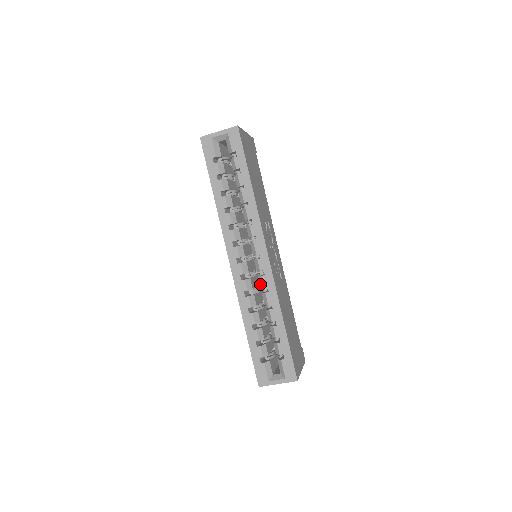
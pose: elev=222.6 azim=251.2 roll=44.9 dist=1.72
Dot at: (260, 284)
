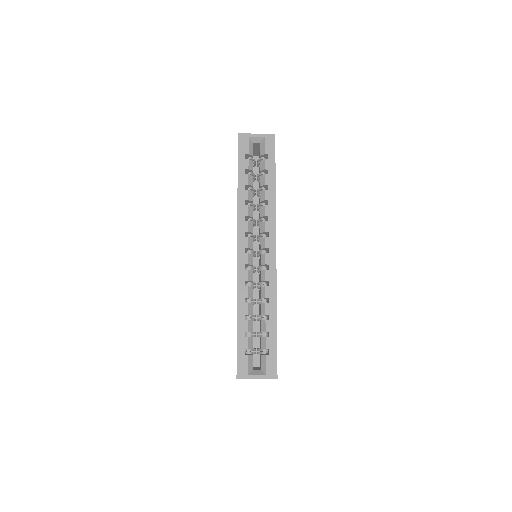
Dot at: (261, 278)
